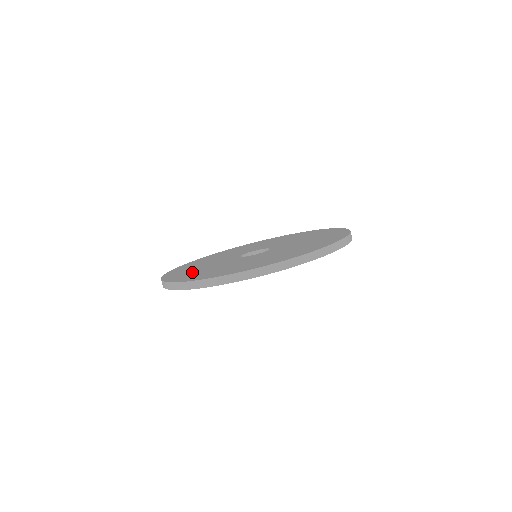
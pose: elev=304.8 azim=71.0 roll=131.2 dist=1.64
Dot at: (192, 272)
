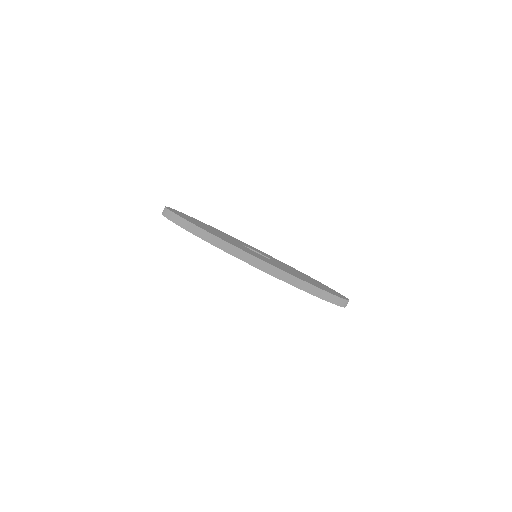
Dot at: (194, 220)
